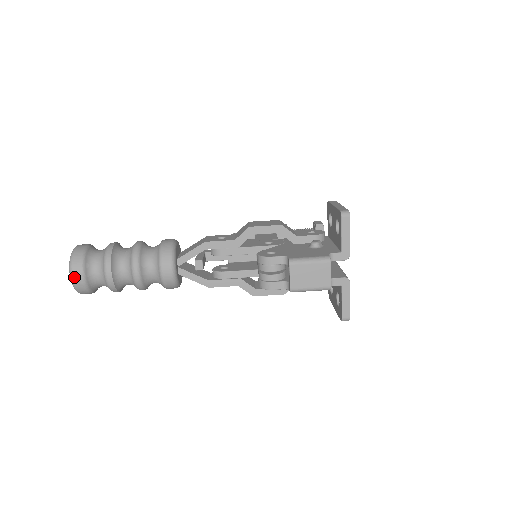
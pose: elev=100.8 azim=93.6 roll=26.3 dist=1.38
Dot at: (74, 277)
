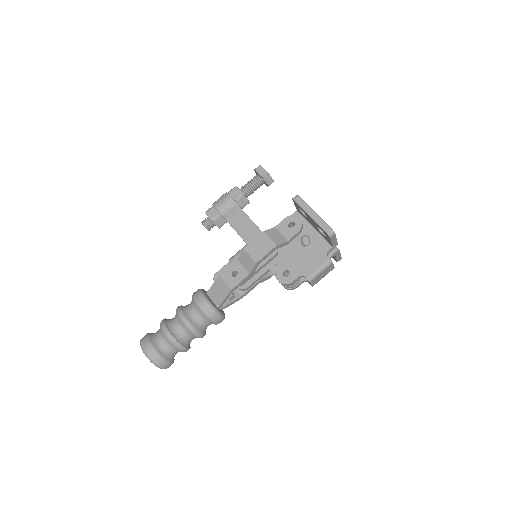
Dot at: (166, 368)
